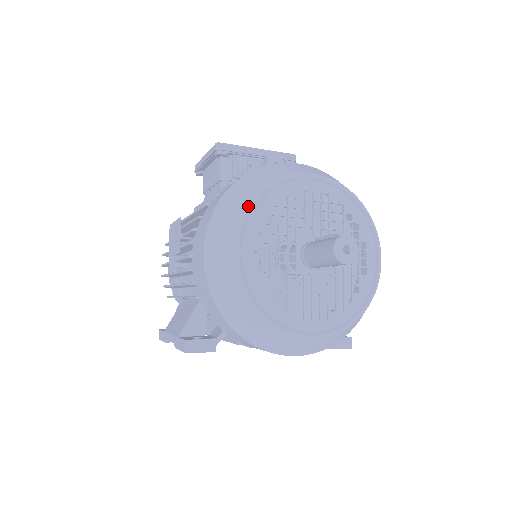
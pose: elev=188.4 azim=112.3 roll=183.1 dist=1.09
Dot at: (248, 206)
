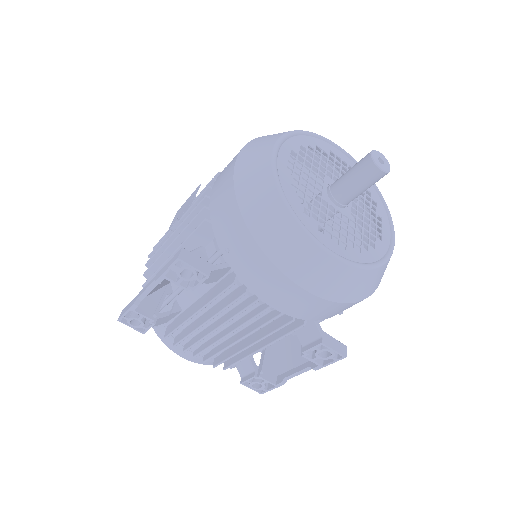
Dot at: (290, 131)
